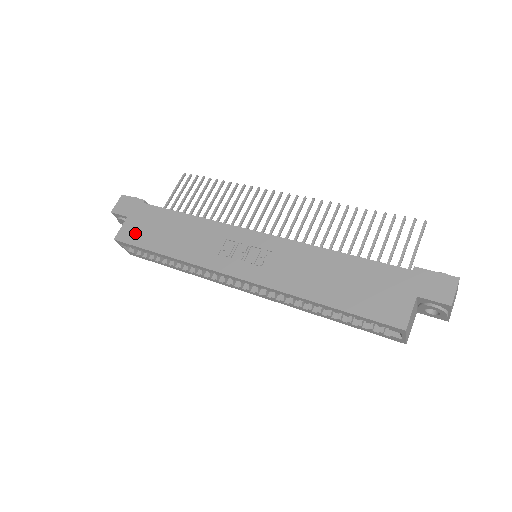
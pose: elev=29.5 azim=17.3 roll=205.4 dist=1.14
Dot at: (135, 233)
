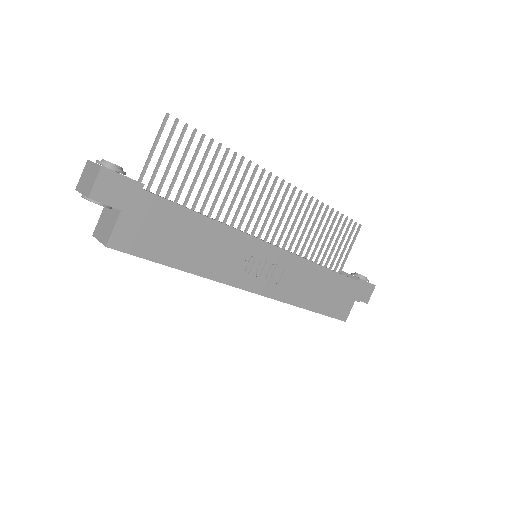
Dot at: (139, 239)
